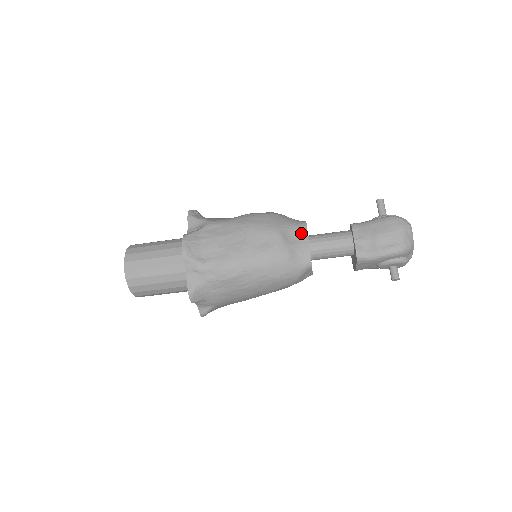
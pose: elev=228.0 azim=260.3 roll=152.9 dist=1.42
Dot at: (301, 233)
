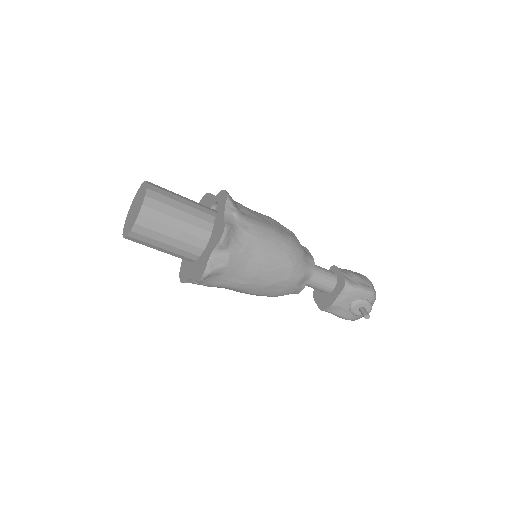
Dot at: (304, 248)
